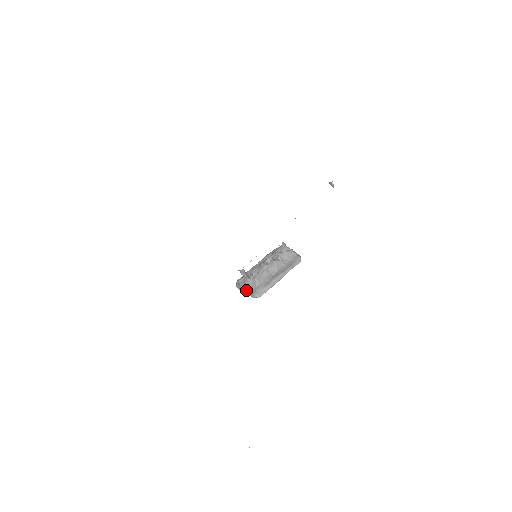
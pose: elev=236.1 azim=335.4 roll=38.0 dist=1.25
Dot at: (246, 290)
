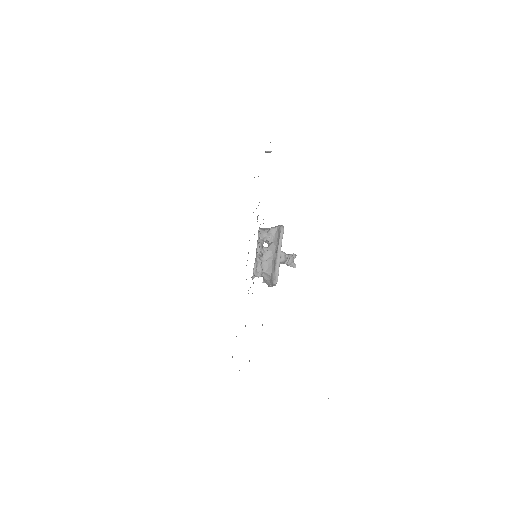
Dot at: (270, 284)
